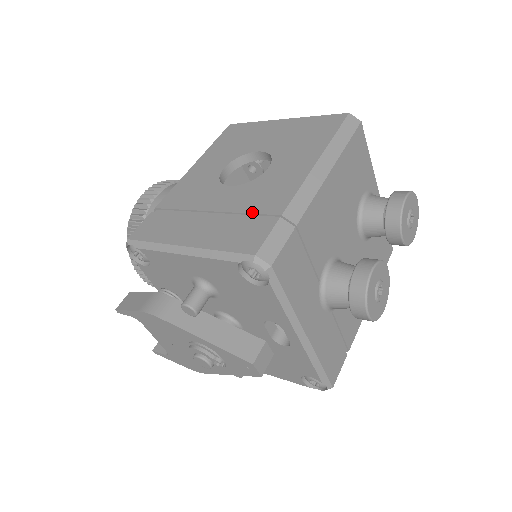
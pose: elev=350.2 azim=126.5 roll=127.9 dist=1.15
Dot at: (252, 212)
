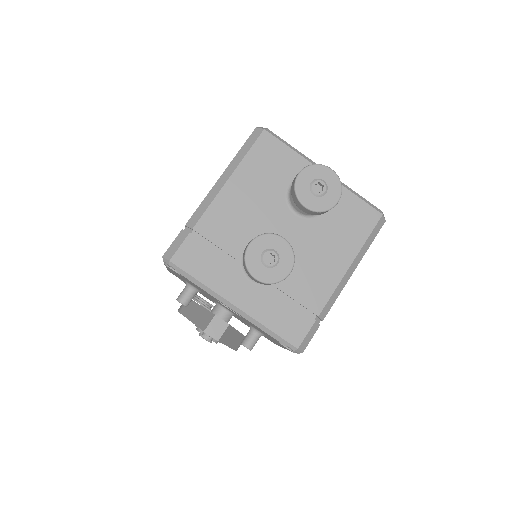
Dot at: occluded
